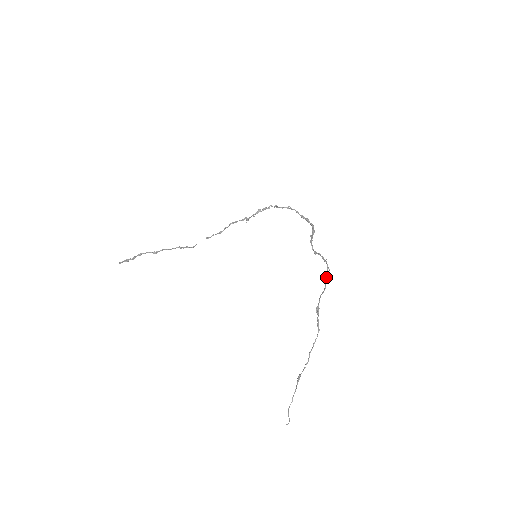
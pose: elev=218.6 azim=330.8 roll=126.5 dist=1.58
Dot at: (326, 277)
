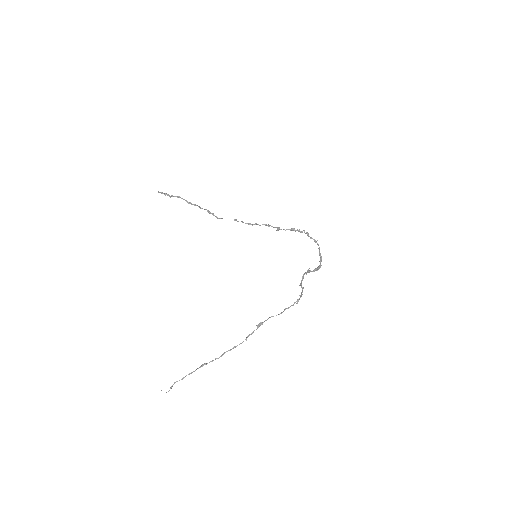
Dot at: occluded
